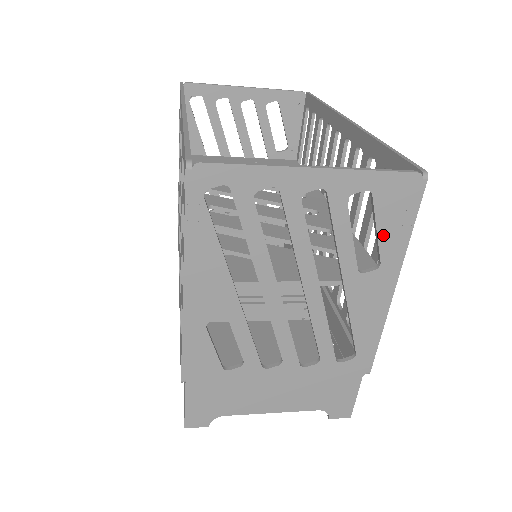
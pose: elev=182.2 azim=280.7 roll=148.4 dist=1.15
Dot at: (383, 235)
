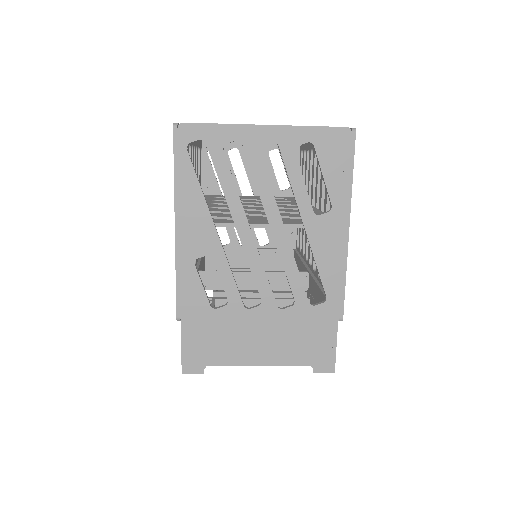
Dot at: (329, 180)
